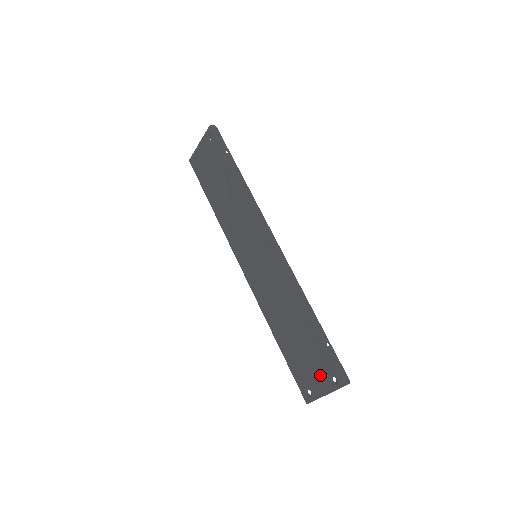
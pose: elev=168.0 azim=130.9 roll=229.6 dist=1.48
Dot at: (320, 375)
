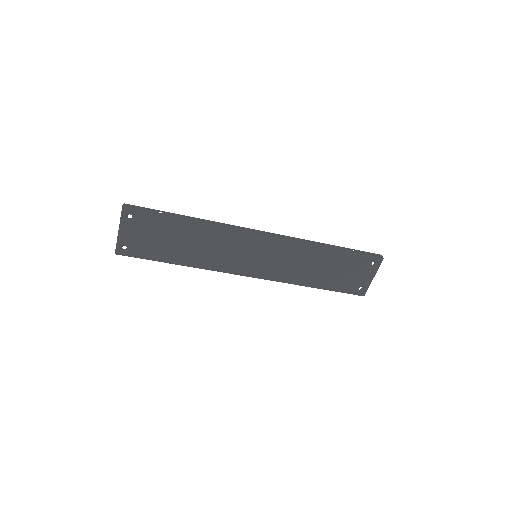
Dot at: (363, 271)
